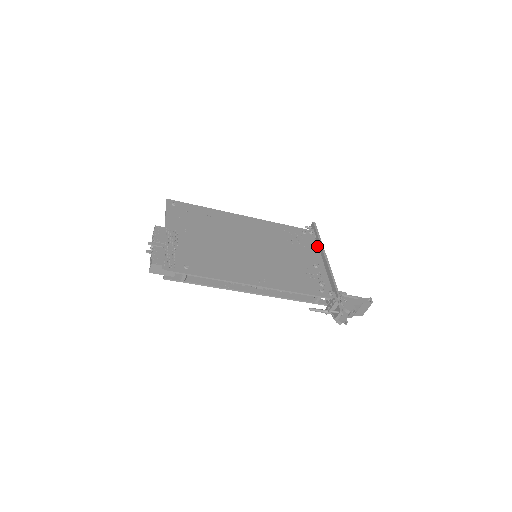
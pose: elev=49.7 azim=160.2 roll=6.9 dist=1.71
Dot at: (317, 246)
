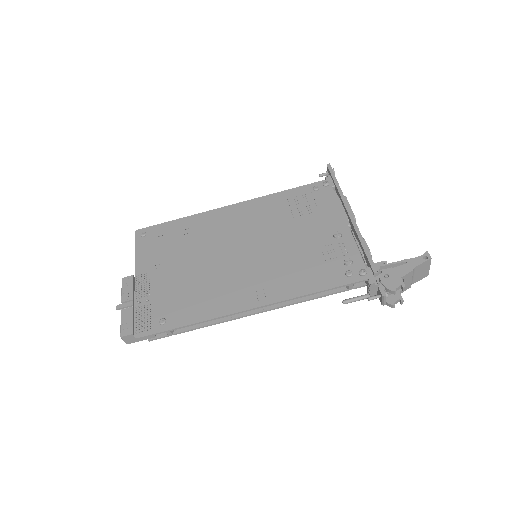
Dot at: (336, 201)
